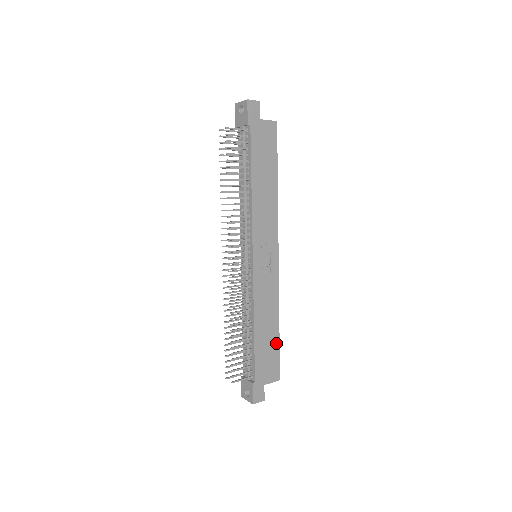
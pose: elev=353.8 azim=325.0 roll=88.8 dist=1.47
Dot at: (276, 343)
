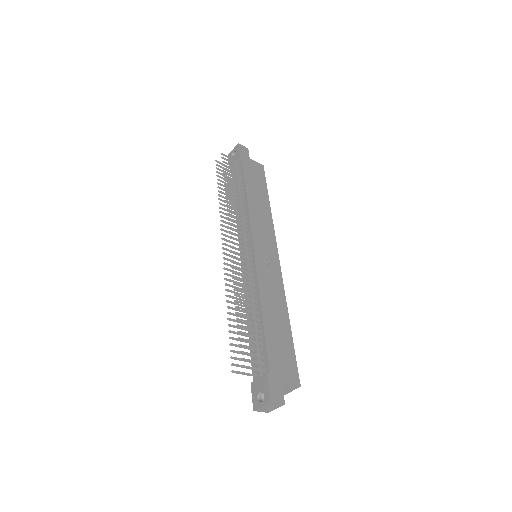
Dot at: (289, 340)
